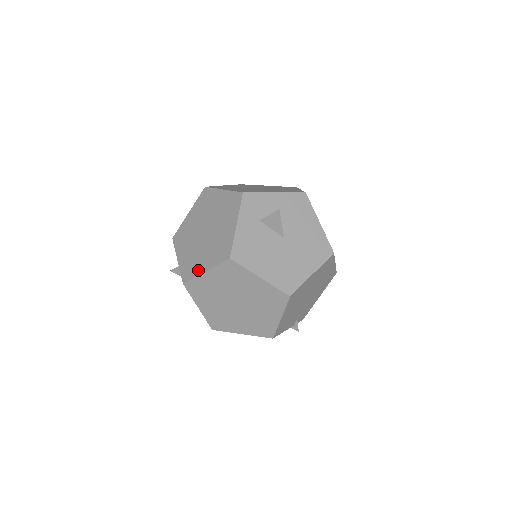
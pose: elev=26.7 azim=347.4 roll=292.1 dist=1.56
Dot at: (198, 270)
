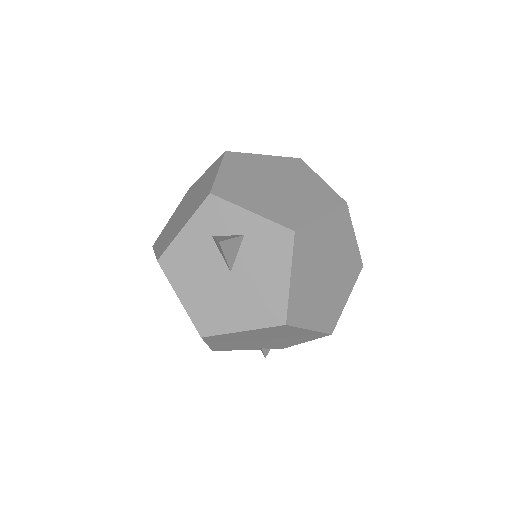
Dot at: (157, 245)
